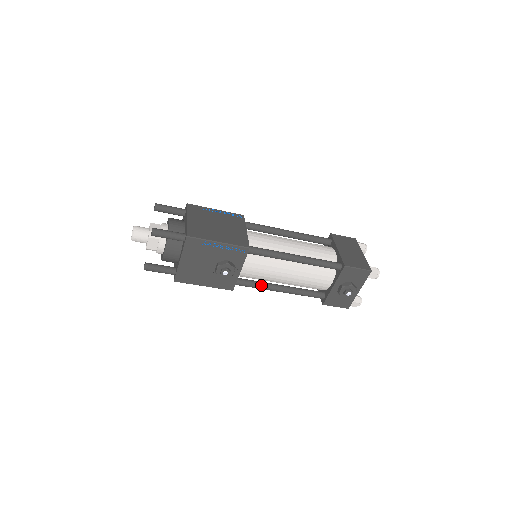
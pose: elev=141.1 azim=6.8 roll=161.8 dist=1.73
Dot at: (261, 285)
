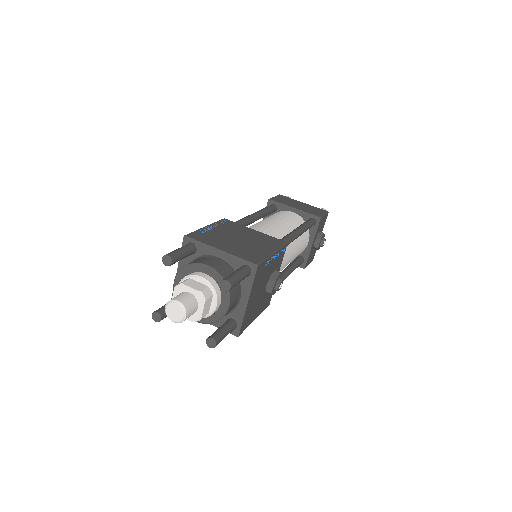
Dot at: occluded
